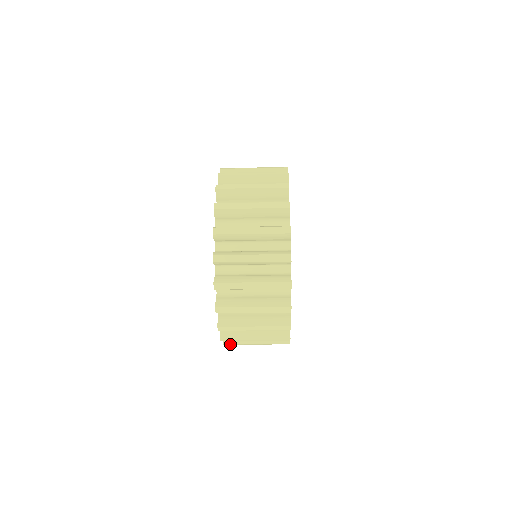
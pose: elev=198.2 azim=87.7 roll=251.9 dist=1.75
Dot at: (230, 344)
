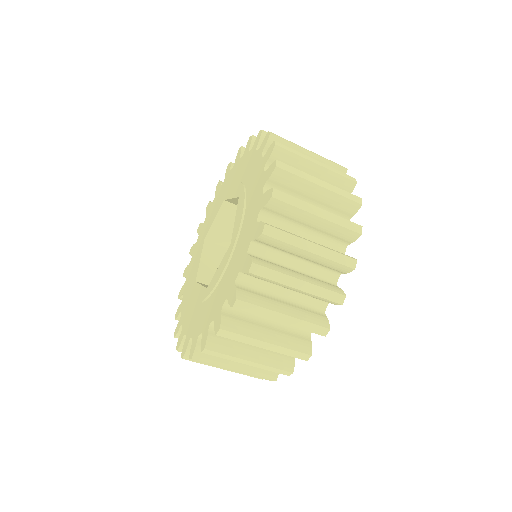
Dot at: (275, 229)
